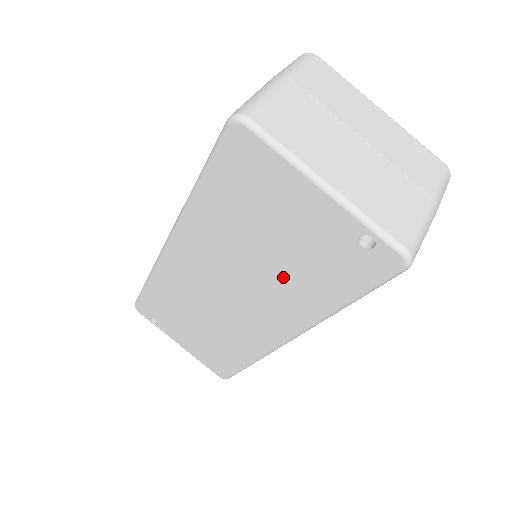
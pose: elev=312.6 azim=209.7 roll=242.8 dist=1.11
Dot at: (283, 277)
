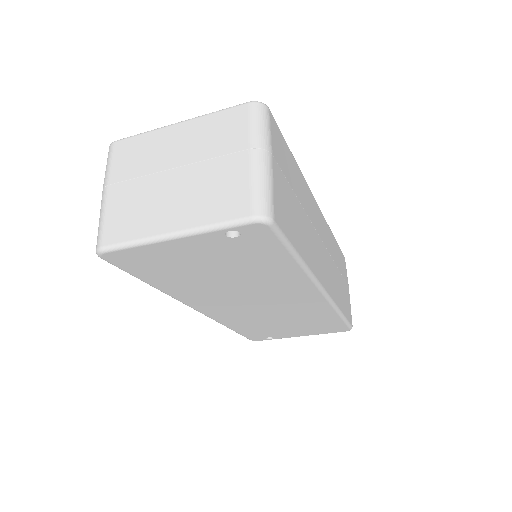
Dot at: (252, 277)
